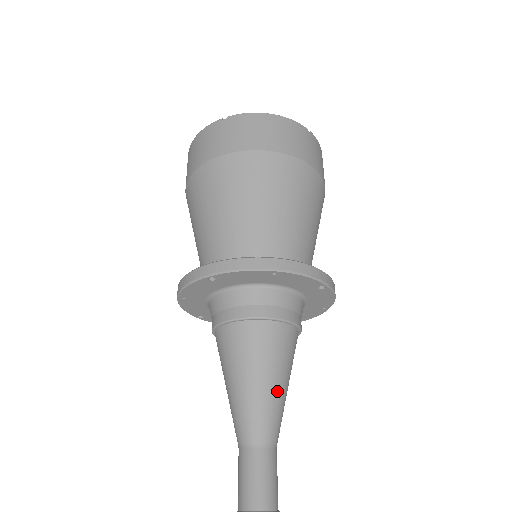
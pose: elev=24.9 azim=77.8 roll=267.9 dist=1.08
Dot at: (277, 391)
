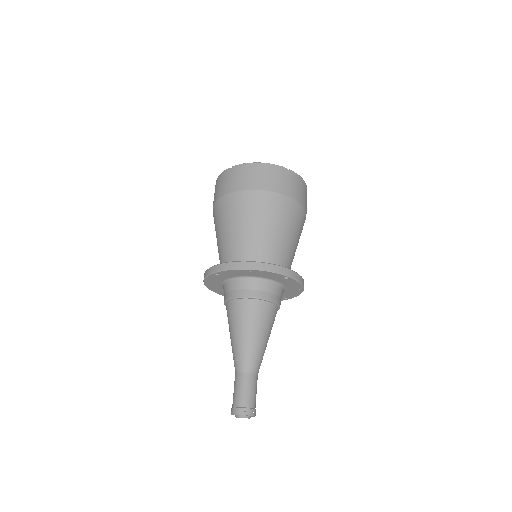
Dot at: (256, 341)
